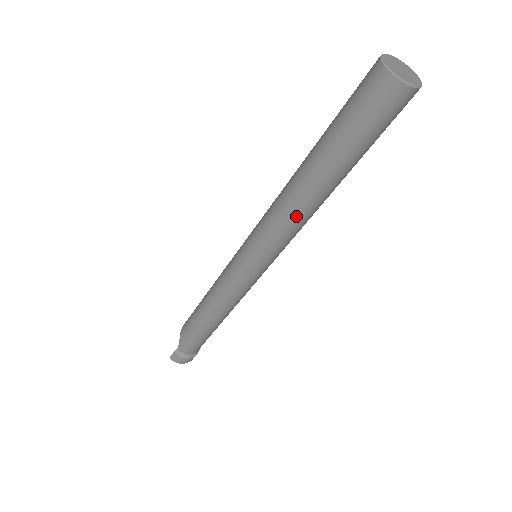
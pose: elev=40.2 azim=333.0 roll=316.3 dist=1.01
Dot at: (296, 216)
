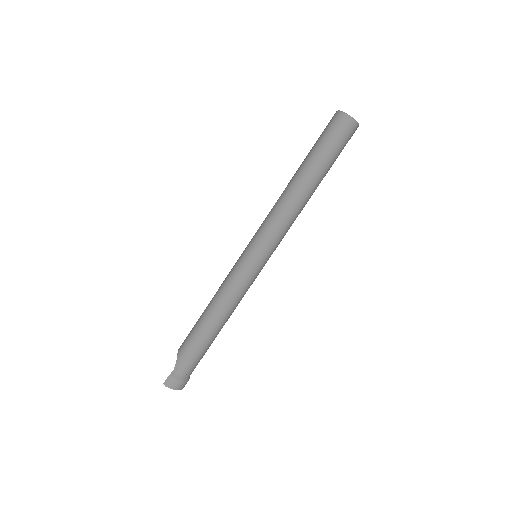
Dot at: (292, 209)
